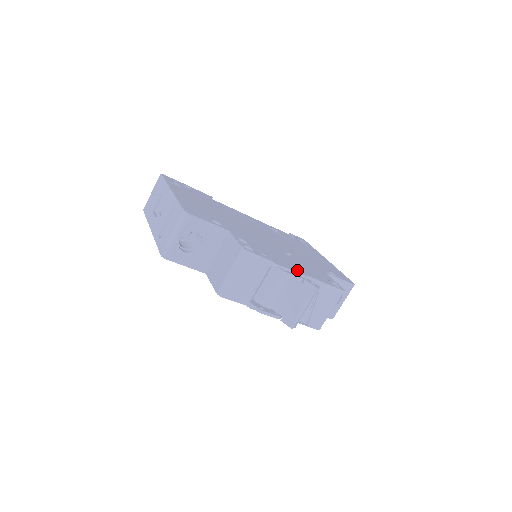
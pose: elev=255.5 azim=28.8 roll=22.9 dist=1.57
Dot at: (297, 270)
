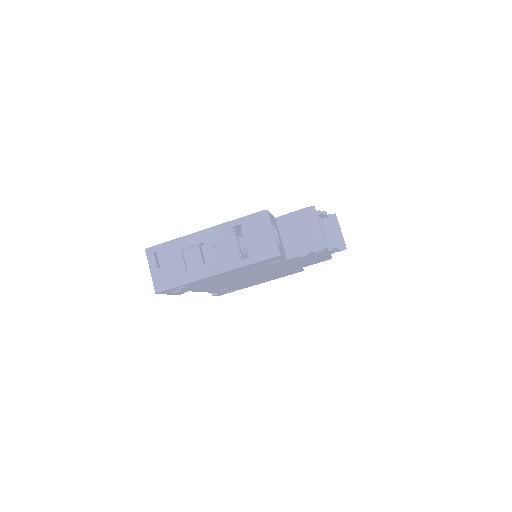
Dot at: occluded
